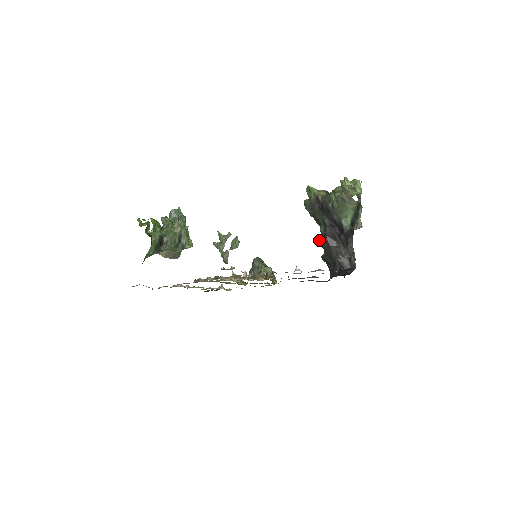
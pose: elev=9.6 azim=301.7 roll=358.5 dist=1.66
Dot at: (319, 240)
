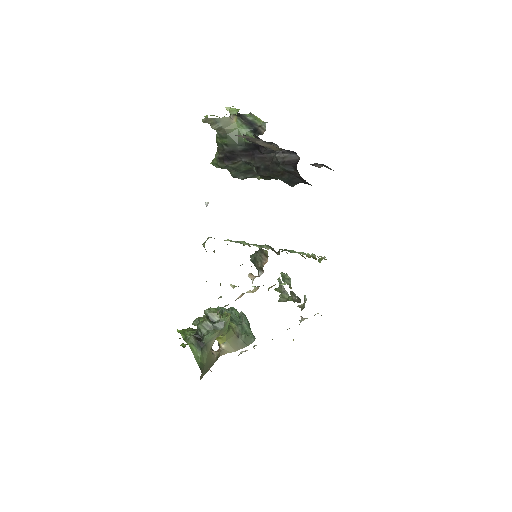
Dot at: (263, 178)
